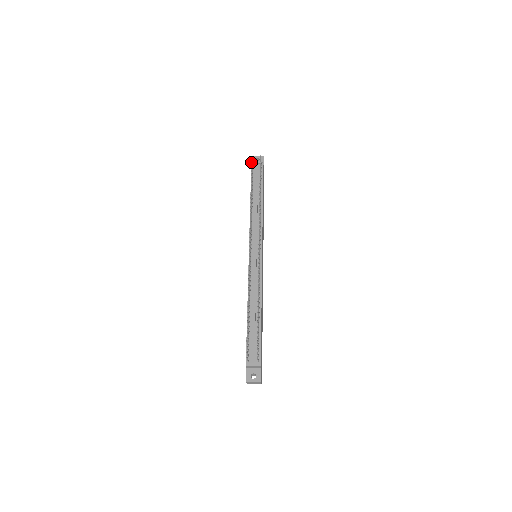
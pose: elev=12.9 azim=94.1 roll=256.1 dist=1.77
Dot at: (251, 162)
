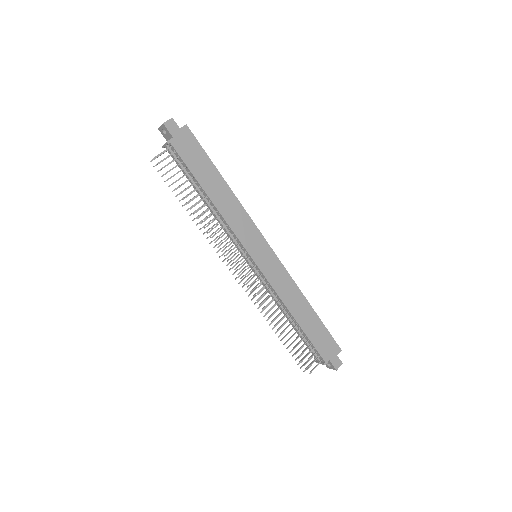
Dot at: occluded
